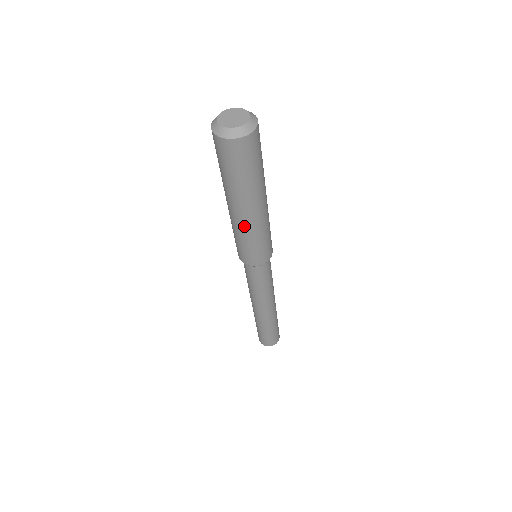
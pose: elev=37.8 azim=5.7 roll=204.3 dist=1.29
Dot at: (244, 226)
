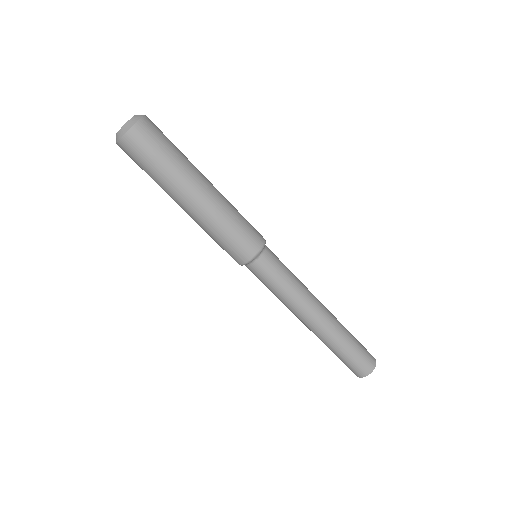
Dot at: (201, 218)
